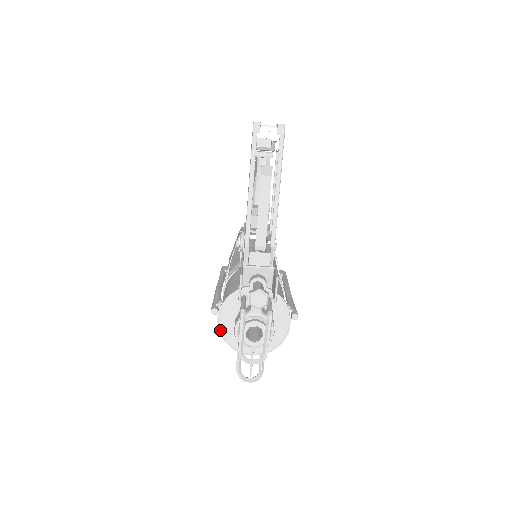
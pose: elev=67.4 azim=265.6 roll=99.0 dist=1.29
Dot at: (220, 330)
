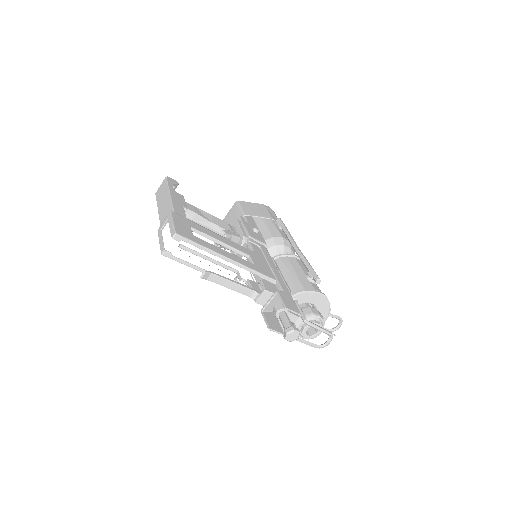
Dot at: occluded
